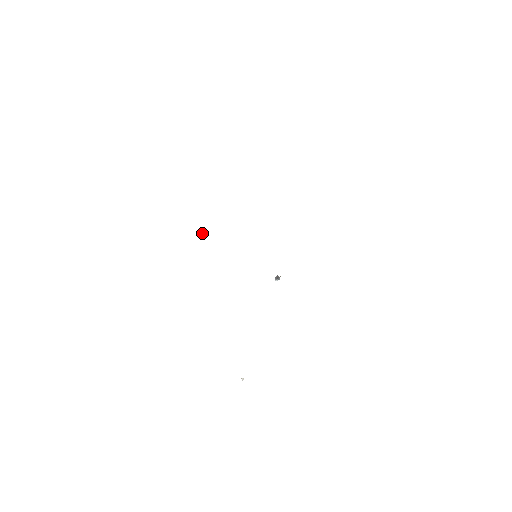
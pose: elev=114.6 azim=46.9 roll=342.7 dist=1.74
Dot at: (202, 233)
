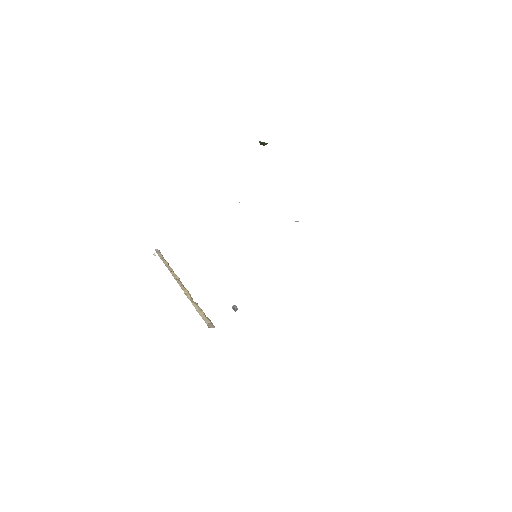
Dot at: (264, 142)
